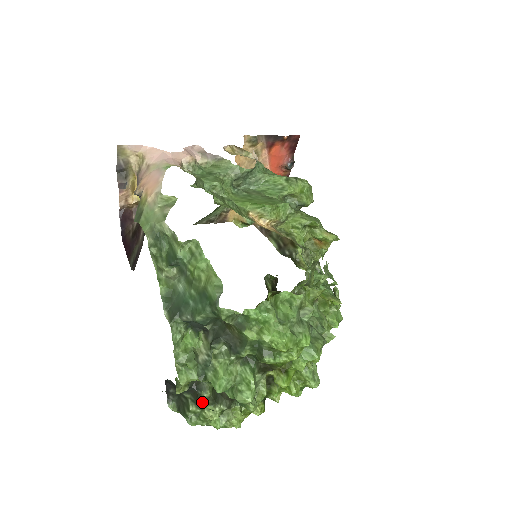
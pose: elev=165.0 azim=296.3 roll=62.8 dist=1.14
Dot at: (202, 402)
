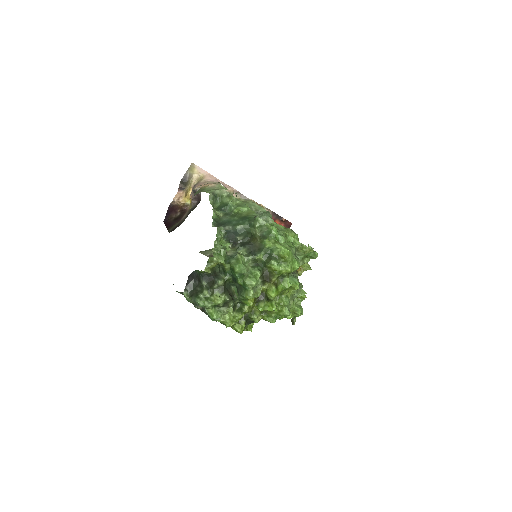
Dot at: (215, 288)
